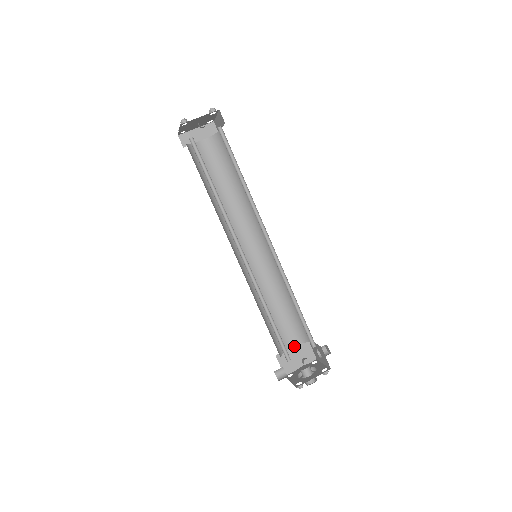
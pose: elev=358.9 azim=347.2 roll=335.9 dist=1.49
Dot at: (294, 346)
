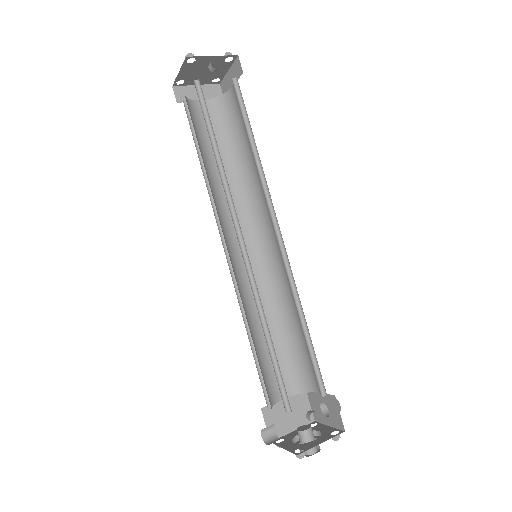
Dot at: occluded
